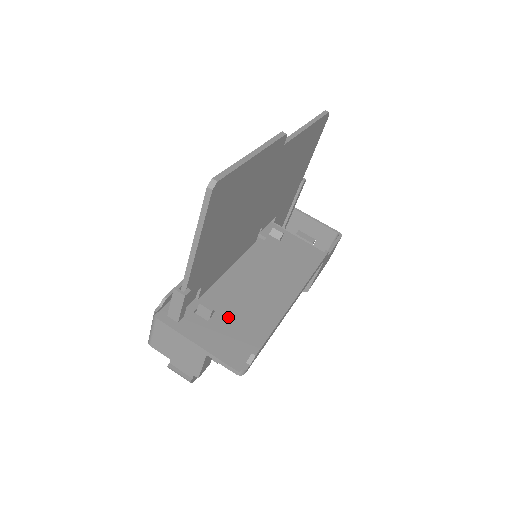
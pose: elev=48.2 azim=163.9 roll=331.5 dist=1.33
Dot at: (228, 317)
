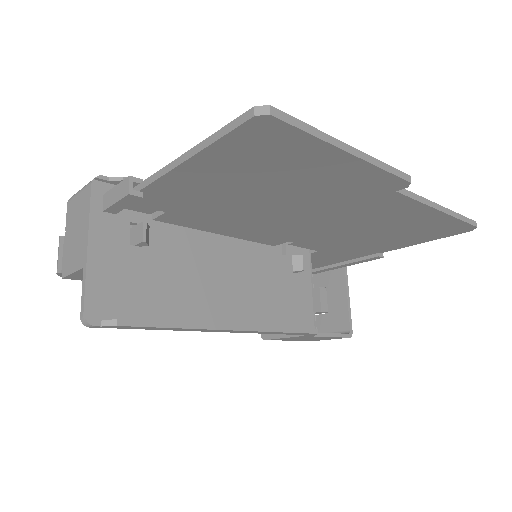
Dot at: (152, 266)
